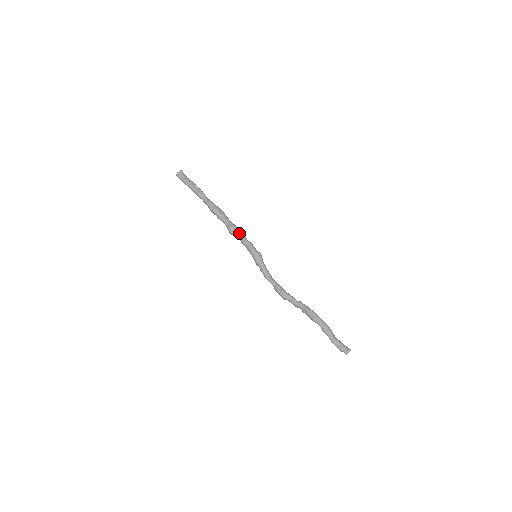
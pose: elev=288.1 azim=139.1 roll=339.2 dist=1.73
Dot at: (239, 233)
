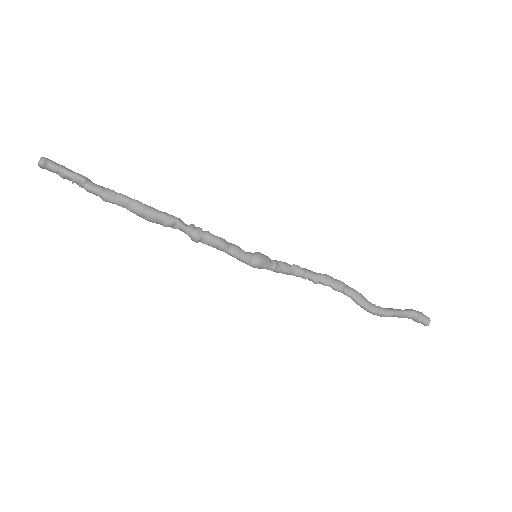
Dot at: occluded
